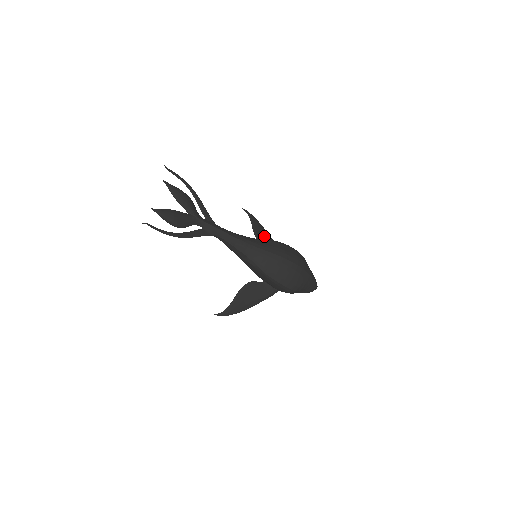
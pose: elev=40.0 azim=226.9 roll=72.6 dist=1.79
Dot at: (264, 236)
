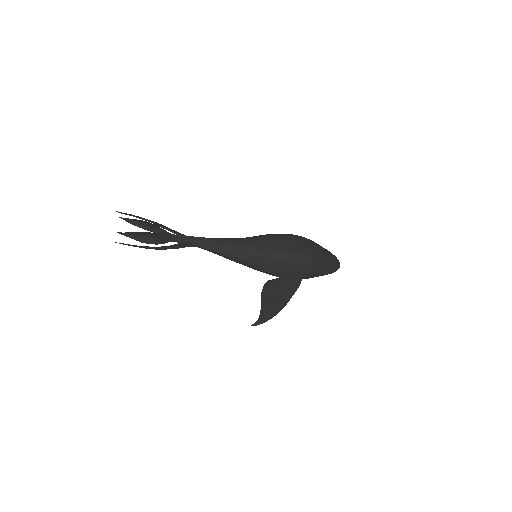
Dot at: occluded
